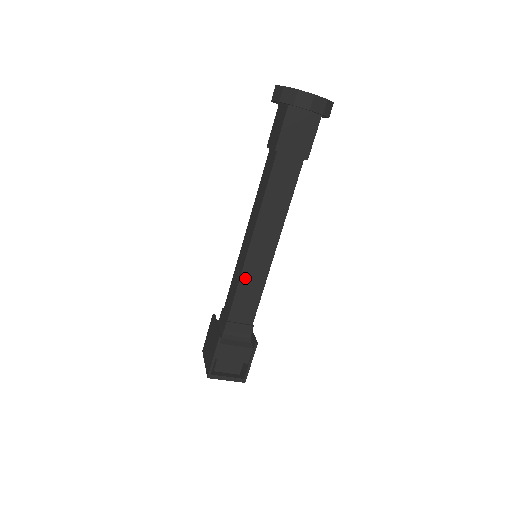
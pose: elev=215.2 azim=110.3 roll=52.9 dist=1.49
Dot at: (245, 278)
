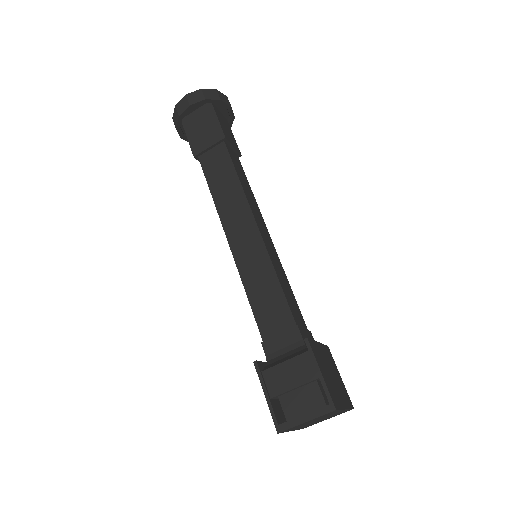
Dot at: (248, 279)
